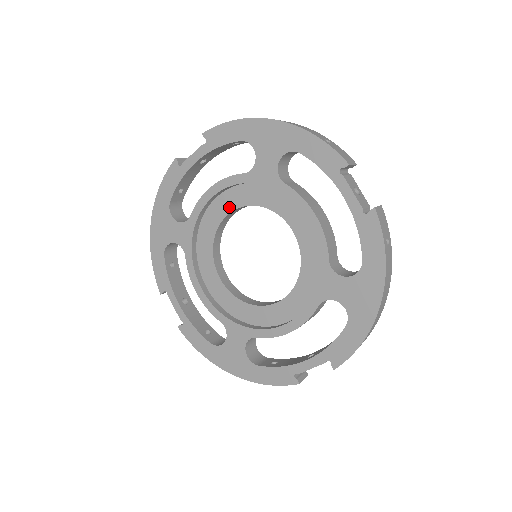
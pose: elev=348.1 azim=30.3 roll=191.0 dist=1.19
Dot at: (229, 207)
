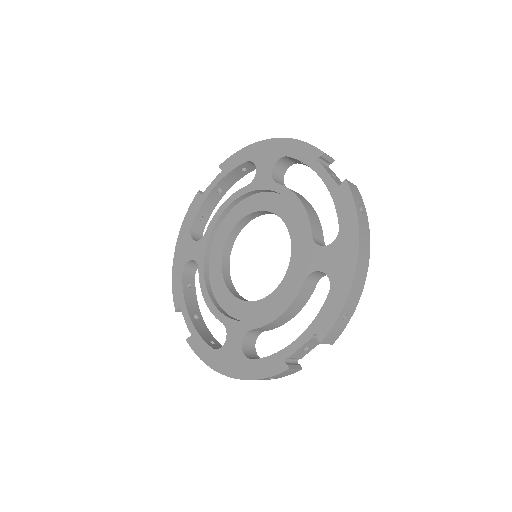
Dot at: (236, 219)
